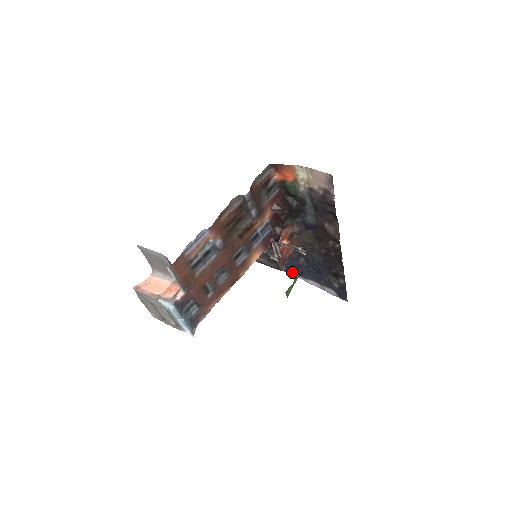
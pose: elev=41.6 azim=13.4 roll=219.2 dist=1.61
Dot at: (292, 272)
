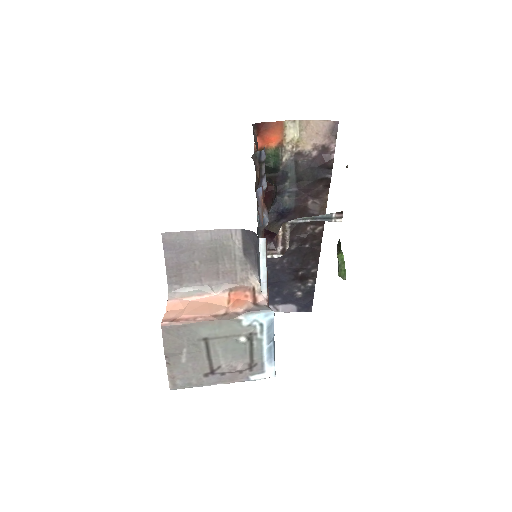
Dot at: occluded
